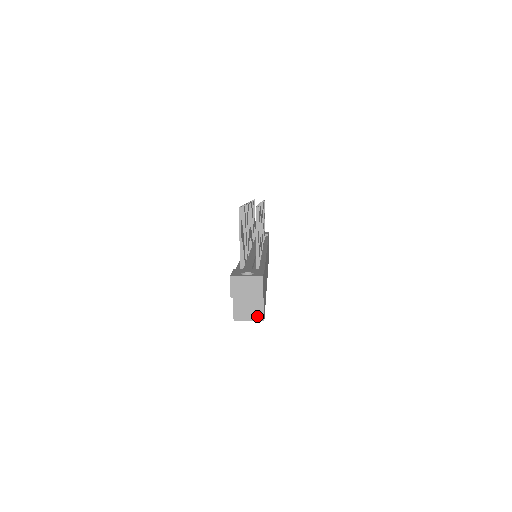
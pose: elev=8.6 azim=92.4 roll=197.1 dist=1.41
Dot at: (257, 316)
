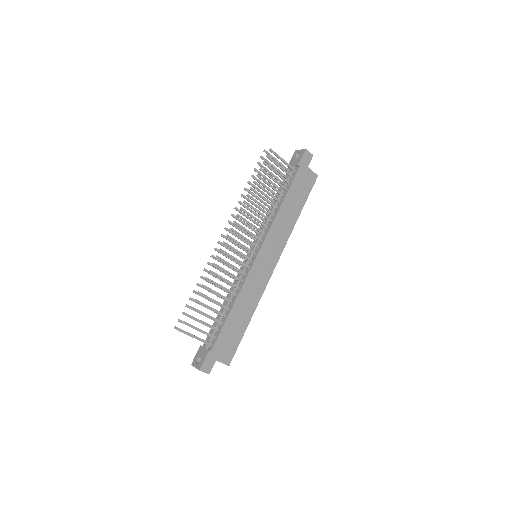
Dot at: (225, 364)
